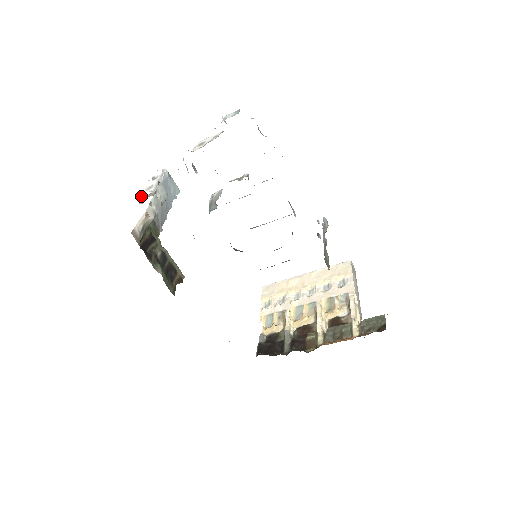
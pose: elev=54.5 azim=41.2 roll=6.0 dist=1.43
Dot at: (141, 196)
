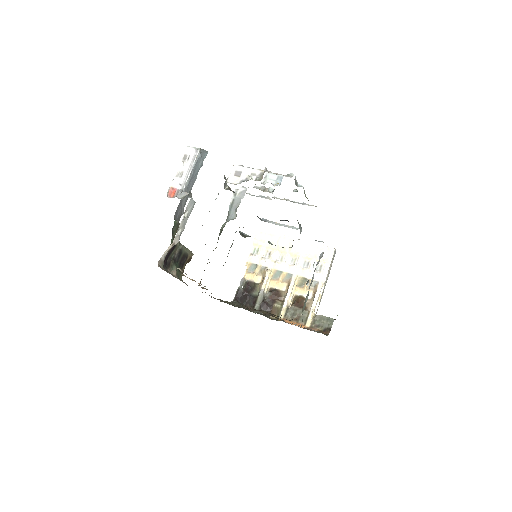
Dot at: (170, 186)
